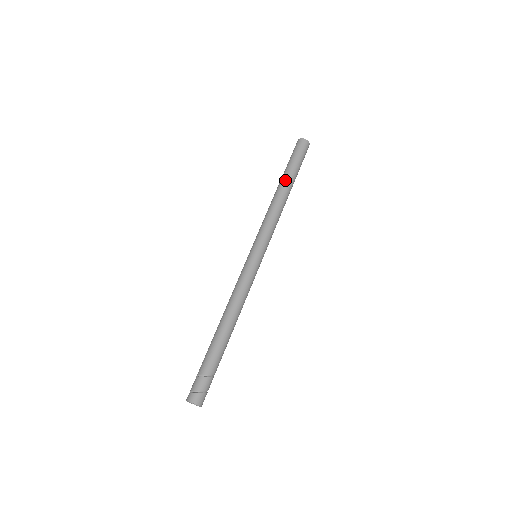
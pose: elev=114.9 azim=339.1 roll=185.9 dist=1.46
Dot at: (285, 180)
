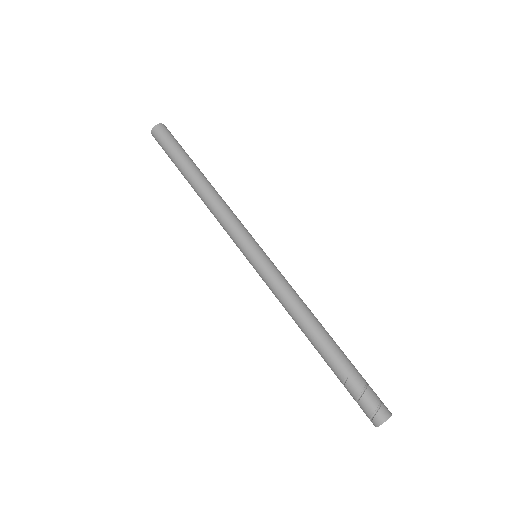
Dot at: (194, 171)
